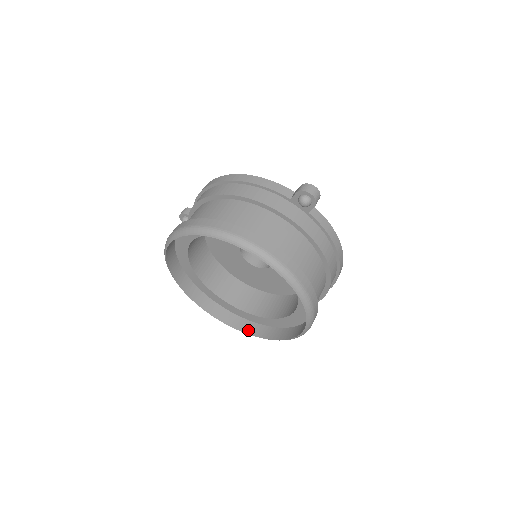
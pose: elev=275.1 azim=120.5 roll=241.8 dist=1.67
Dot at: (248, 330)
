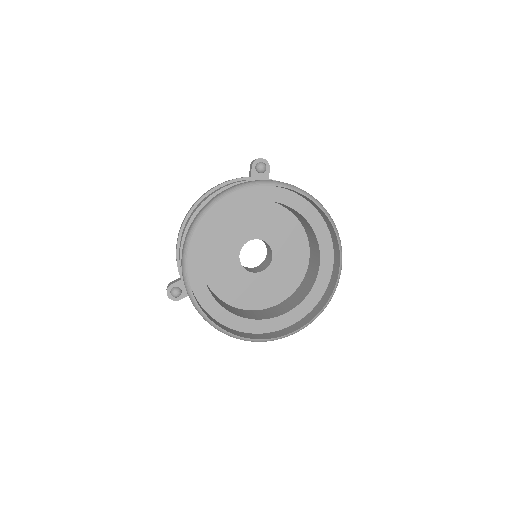
Dot at: (300, 325)
